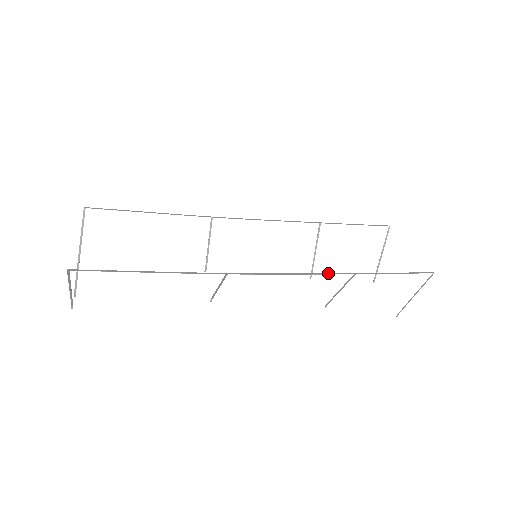
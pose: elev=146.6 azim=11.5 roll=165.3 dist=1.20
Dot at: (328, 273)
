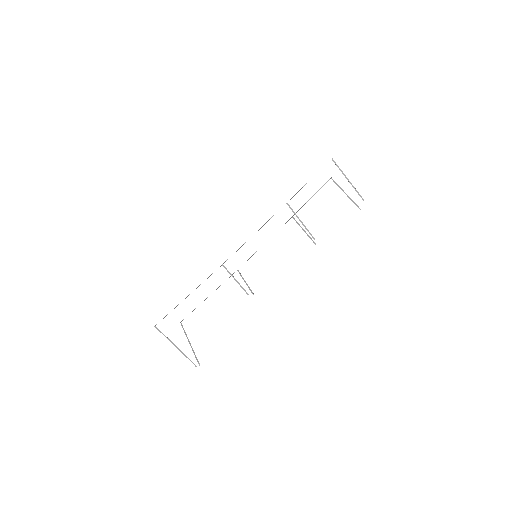
Dot at: occluded
